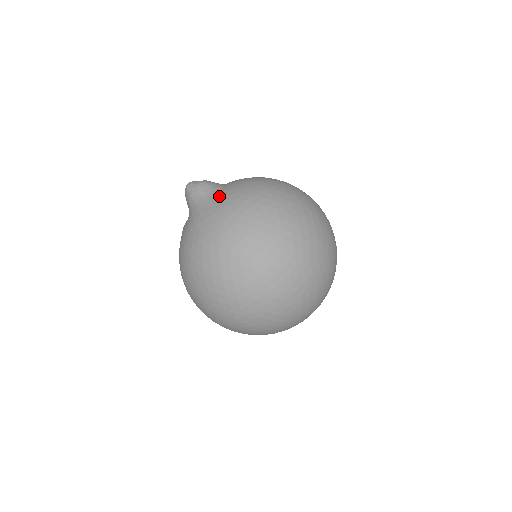
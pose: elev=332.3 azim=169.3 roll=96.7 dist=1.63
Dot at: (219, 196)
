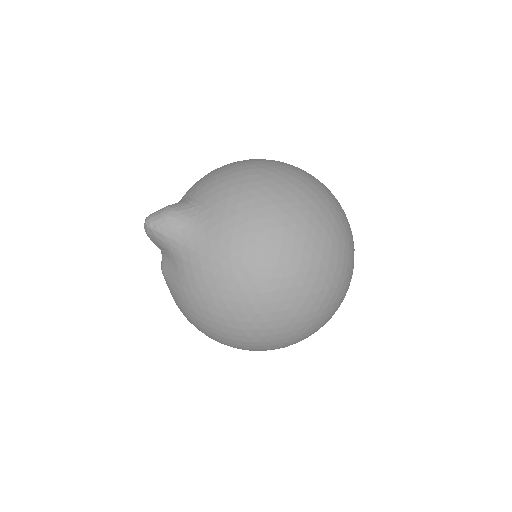
Dot at: (207, 220)
